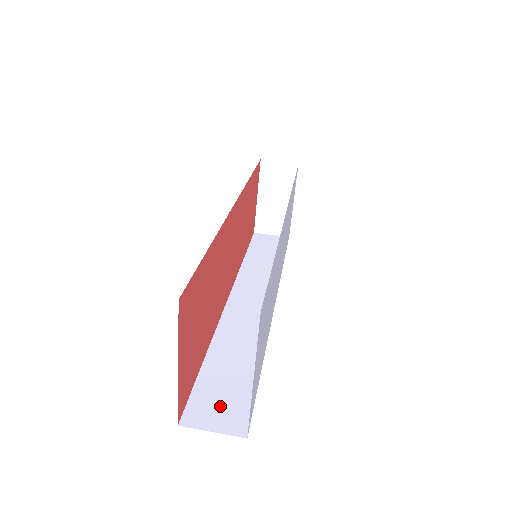
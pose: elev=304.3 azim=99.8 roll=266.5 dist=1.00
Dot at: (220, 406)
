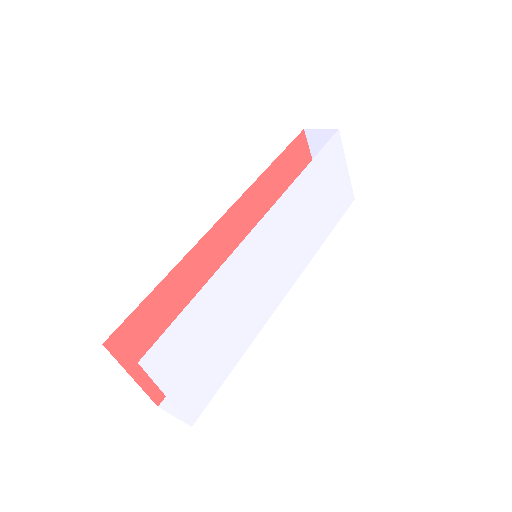
Dot at: occluded
